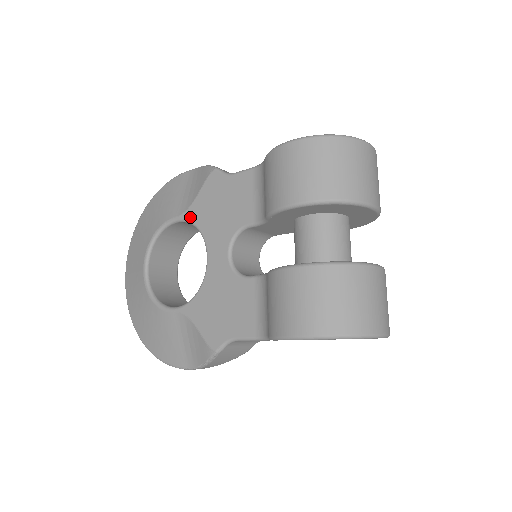
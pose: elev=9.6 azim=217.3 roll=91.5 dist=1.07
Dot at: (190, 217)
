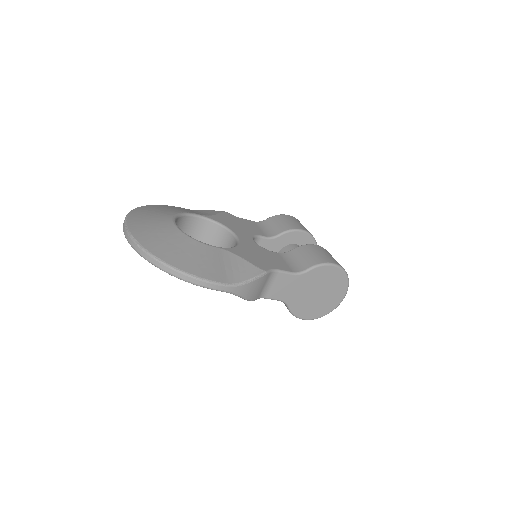
Dot at: (214, 219)
